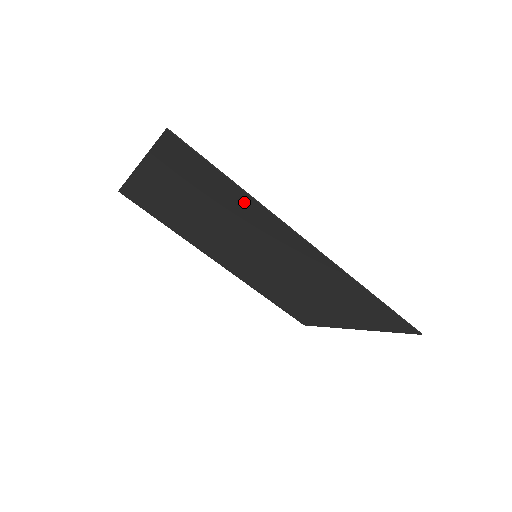
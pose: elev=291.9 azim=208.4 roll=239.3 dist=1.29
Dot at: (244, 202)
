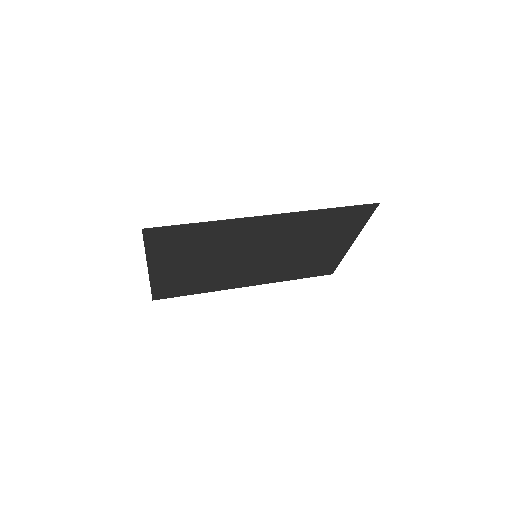
Dot at: (214, 229)
